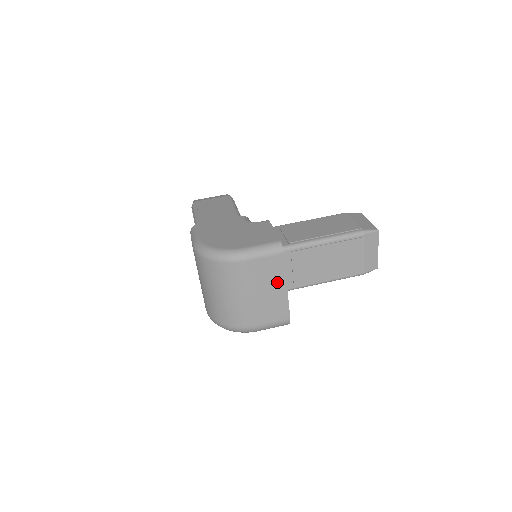
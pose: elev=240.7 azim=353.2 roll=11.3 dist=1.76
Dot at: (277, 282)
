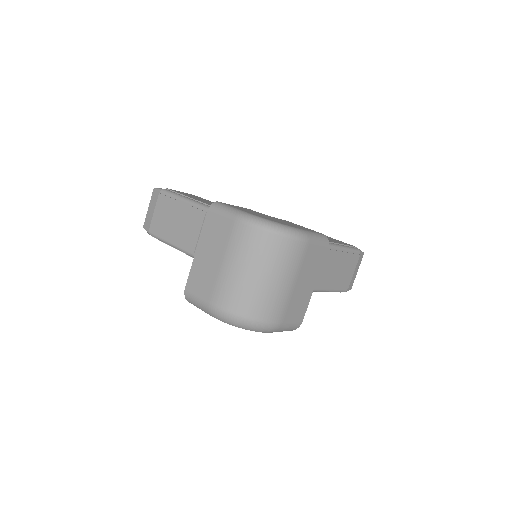
Dot at: (313, 276)
